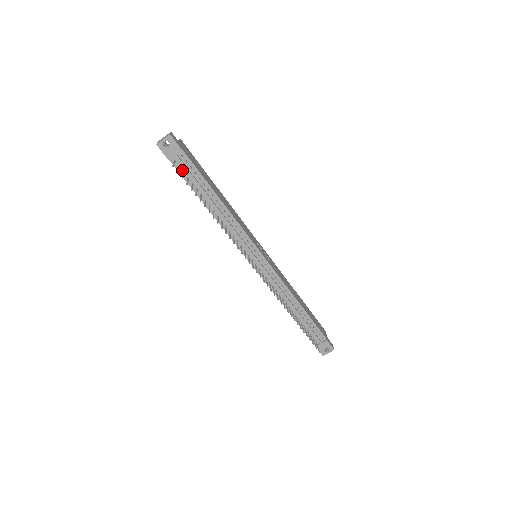
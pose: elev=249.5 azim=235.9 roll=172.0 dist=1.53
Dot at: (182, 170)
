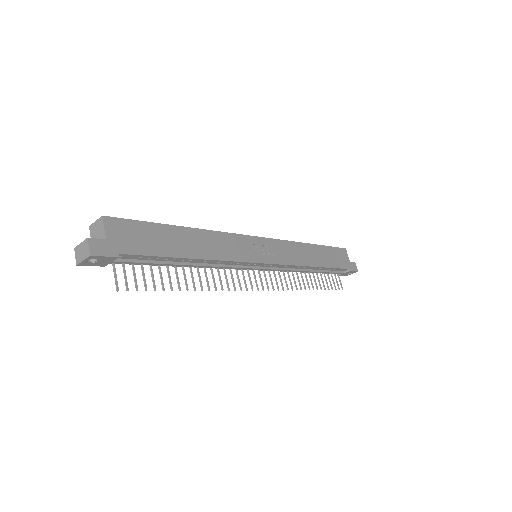
Dot at: (129, 262)
